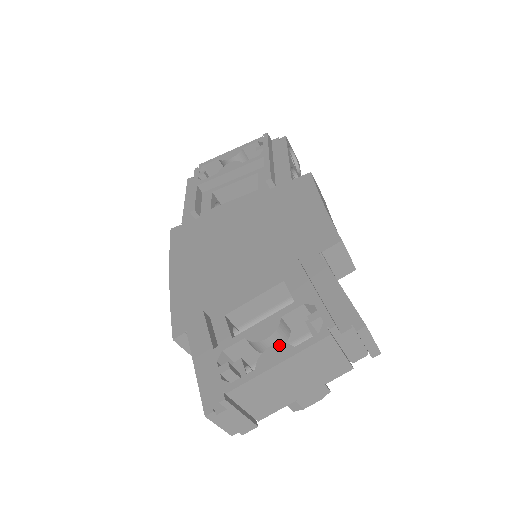
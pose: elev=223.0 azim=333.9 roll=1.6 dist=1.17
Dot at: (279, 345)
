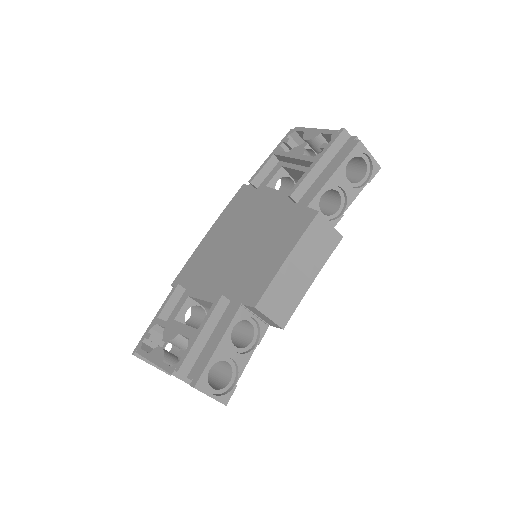
Dot at: (162, 352)
